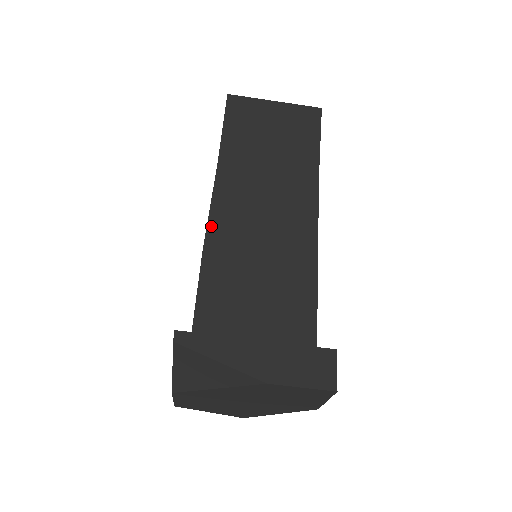
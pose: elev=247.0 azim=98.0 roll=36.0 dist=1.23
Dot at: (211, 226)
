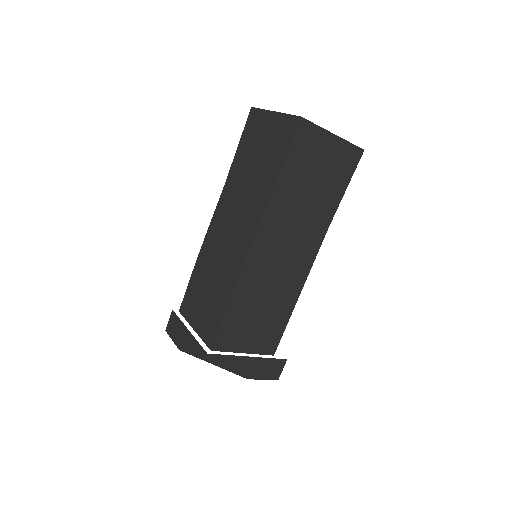
Dot at: (245, 267)
